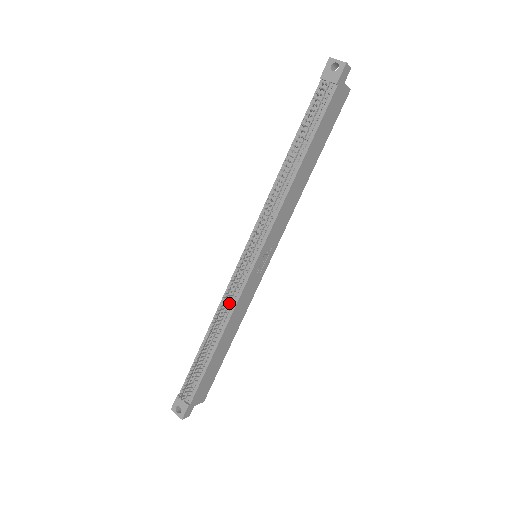
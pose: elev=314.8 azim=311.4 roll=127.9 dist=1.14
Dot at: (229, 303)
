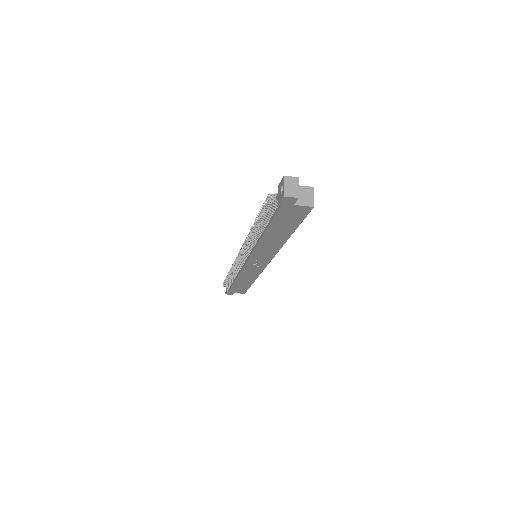
Dot at: occluded
